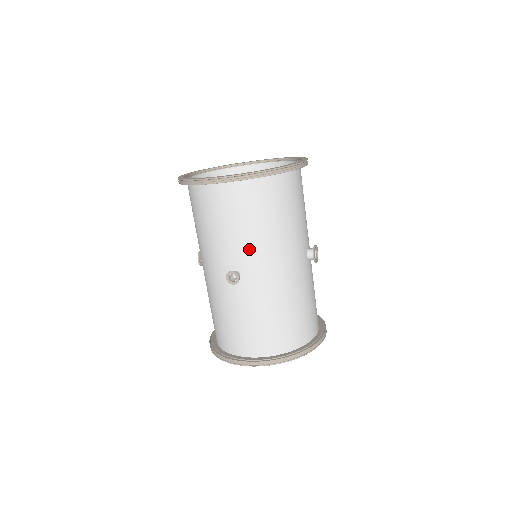
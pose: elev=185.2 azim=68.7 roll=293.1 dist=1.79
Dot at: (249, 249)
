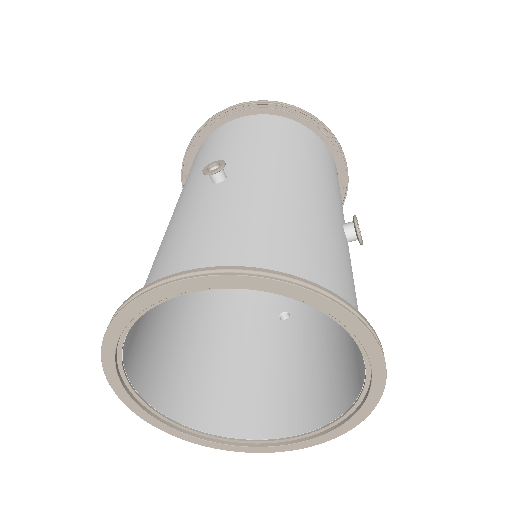
Dot at: (252, 155)
